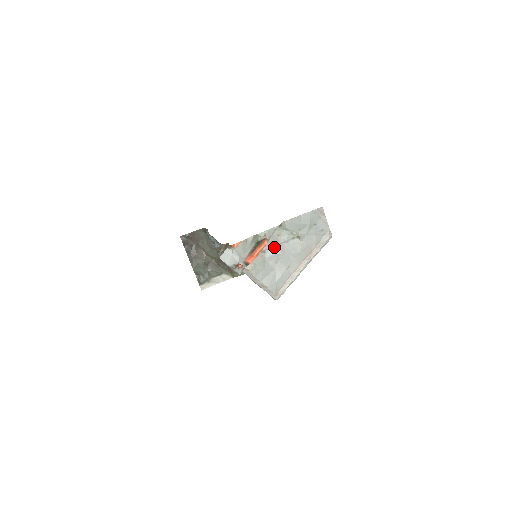
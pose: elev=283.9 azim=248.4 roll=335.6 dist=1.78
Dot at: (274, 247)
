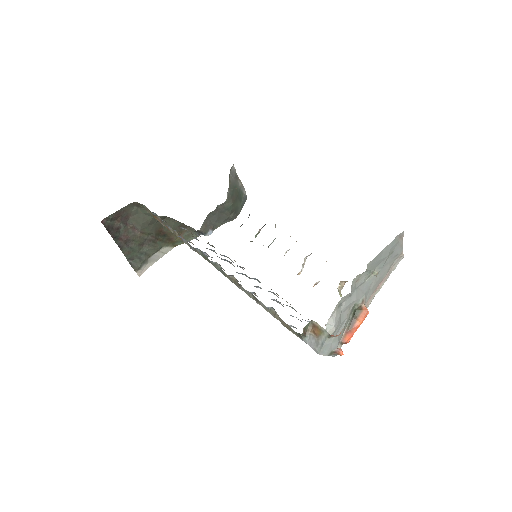
Dot at: (350, 295)
